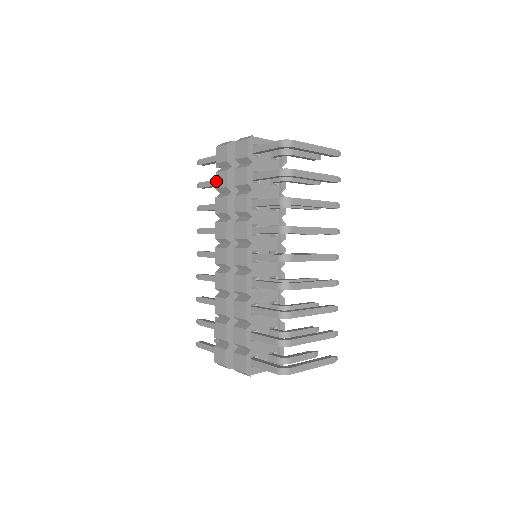
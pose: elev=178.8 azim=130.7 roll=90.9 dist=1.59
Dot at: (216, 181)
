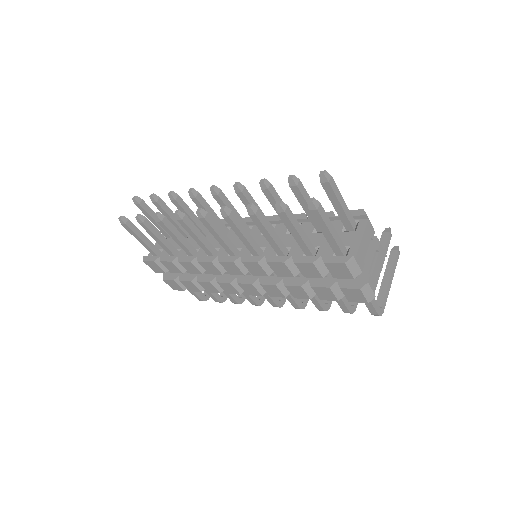
Dot at: (303, 264)
